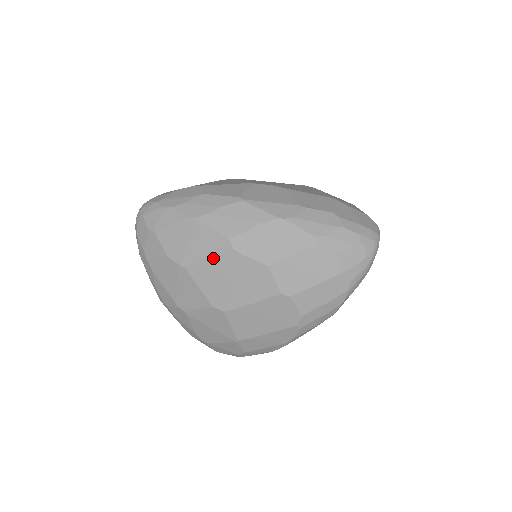
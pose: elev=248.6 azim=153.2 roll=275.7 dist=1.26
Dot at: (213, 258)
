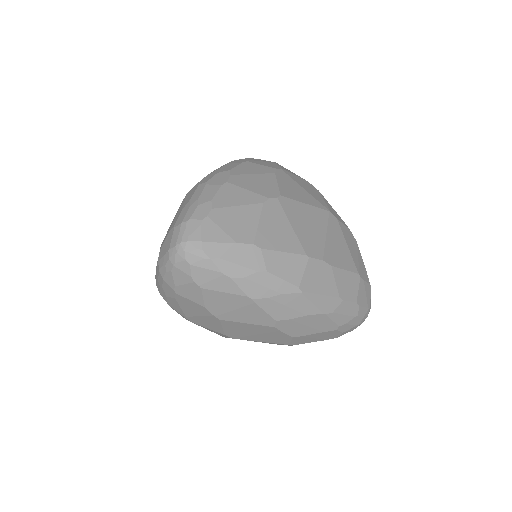
Dot at: (252, 324)
